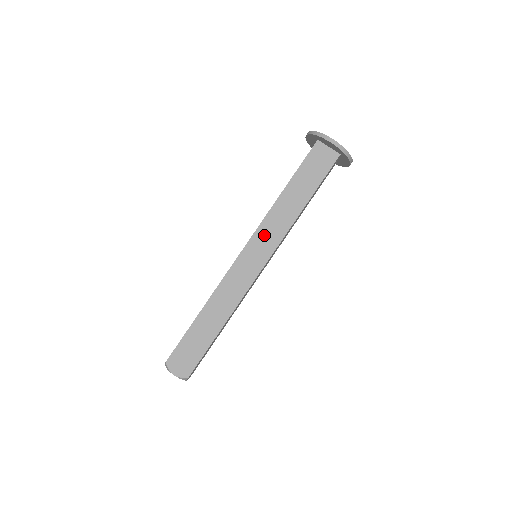
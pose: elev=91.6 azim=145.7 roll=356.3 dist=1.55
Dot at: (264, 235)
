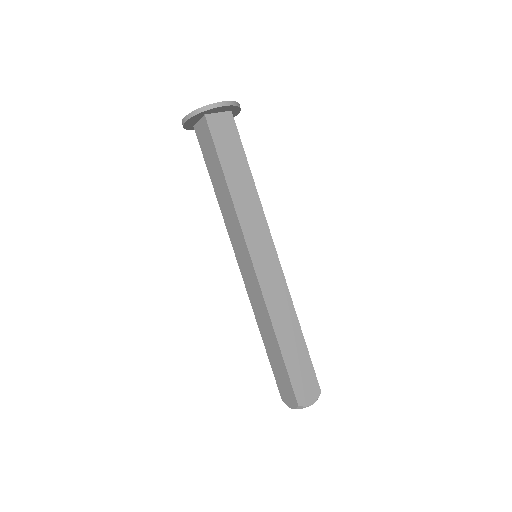
Dot at: (234, 238)
